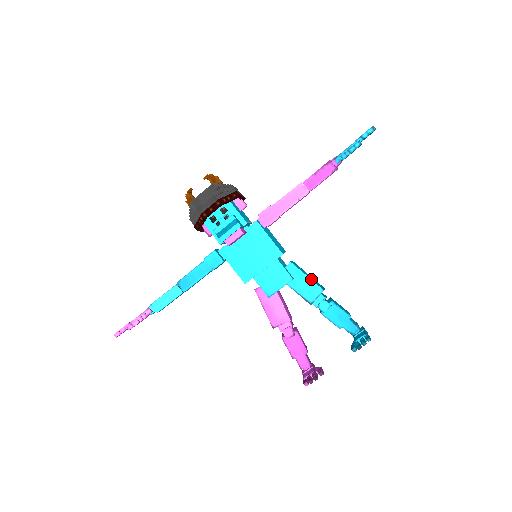
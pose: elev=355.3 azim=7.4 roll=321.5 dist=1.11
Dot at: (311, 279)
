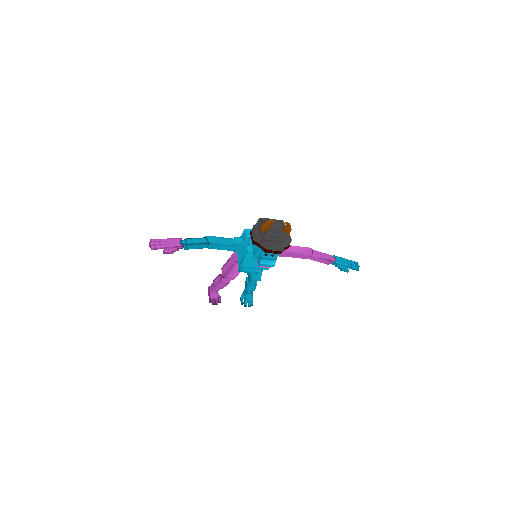
Dot at: occluded
